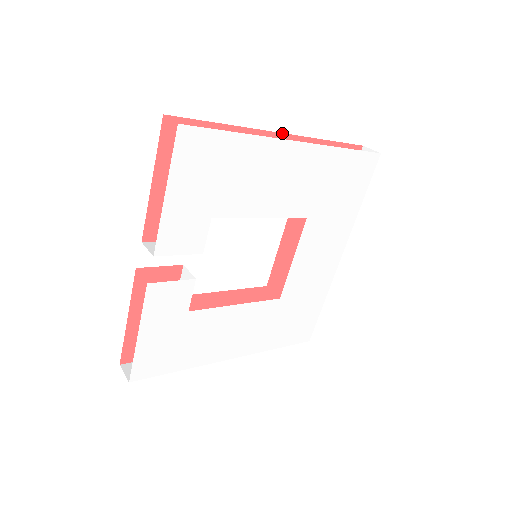
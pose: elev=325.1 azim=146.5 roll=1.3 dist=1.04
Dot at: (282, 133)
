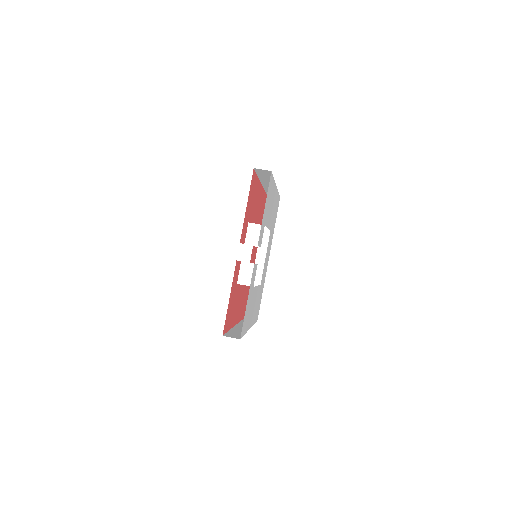
Dot at: (261, 184)
